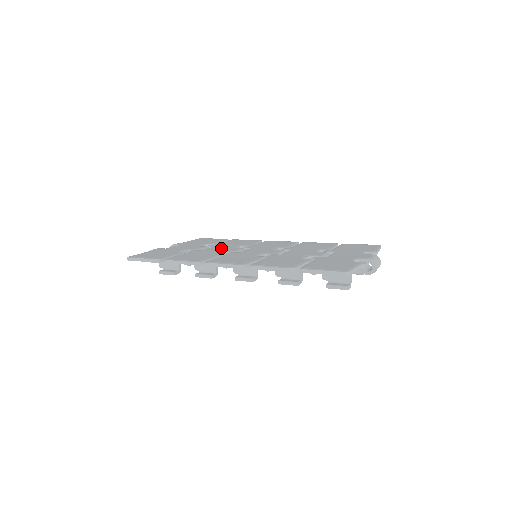
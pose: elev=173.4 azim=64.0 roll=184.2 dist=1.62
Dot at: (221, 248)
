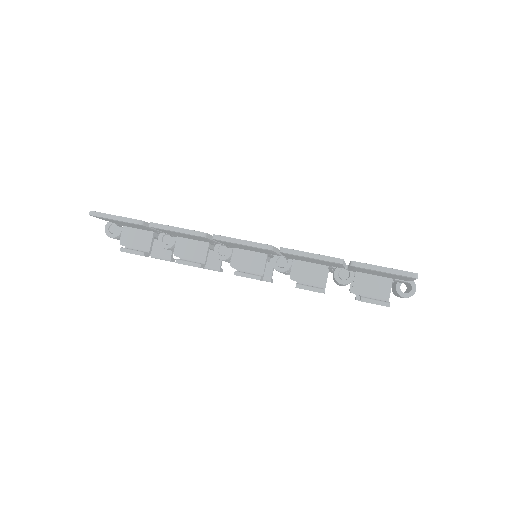
Dot at: occluded
